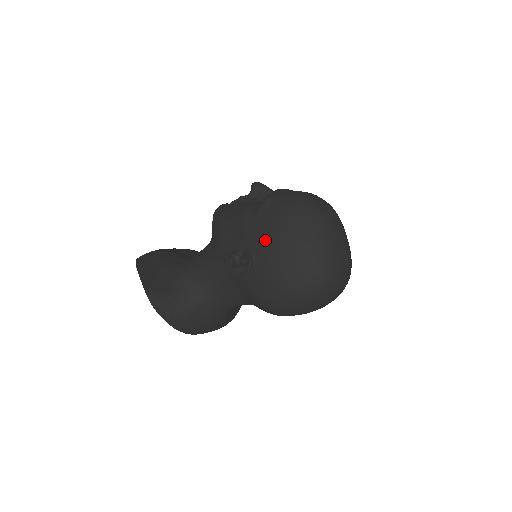
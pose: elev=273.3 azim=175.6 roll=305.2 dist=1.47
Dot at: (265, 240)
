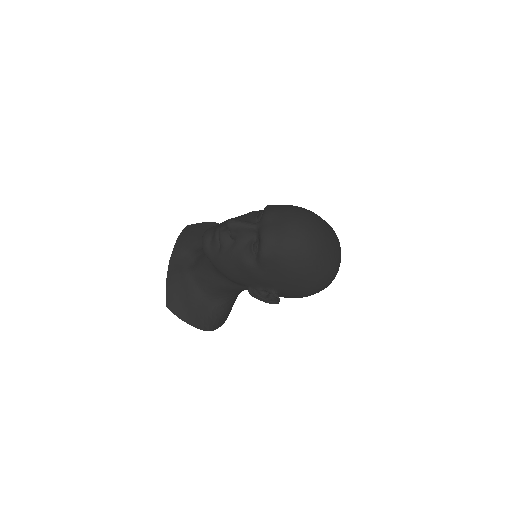
Dot at: (282, 284)
